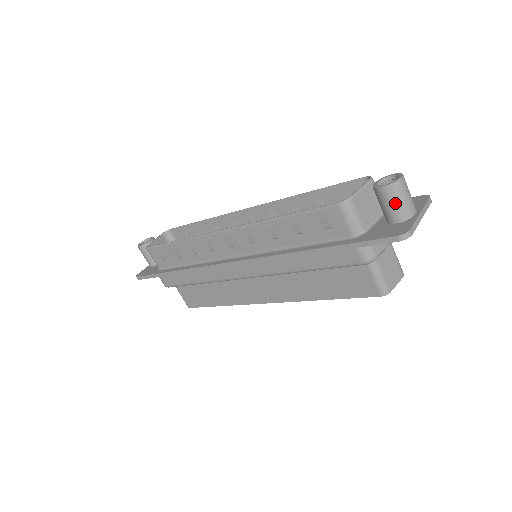
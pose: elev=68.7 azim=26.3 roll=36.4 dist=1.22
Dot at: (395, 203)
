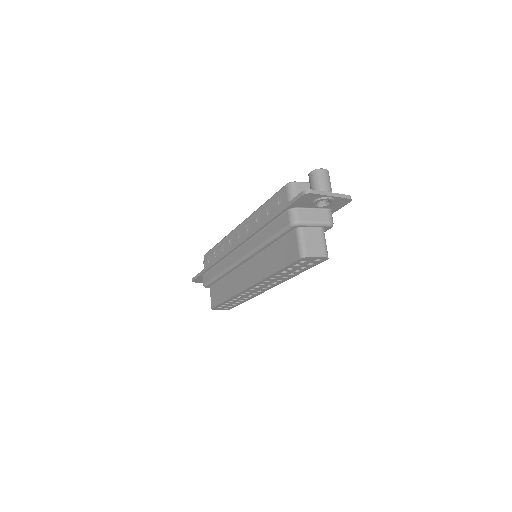
Dot at: (315, 182)
